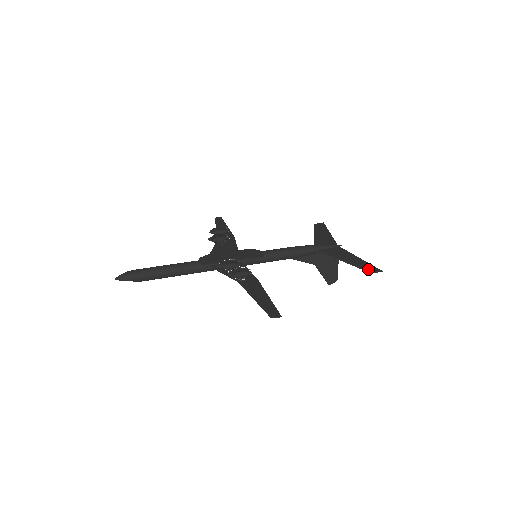
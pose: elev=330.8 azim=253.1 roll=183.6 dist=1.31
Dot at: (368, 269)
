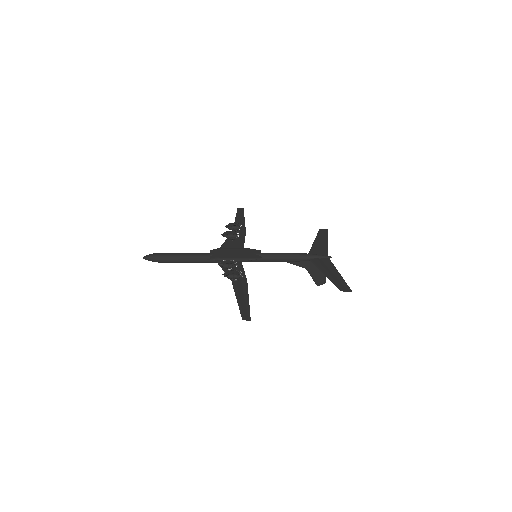
Dot at: (341, 287)
